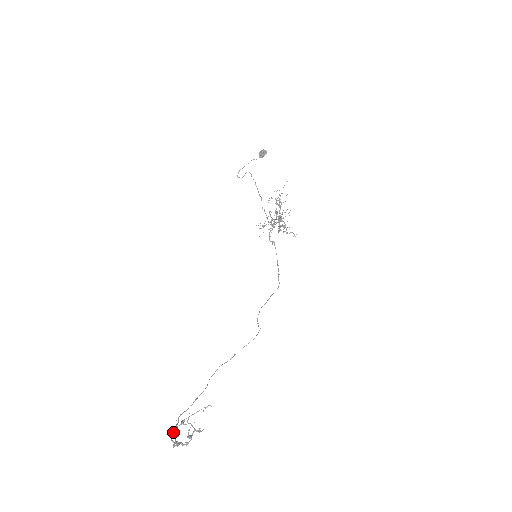
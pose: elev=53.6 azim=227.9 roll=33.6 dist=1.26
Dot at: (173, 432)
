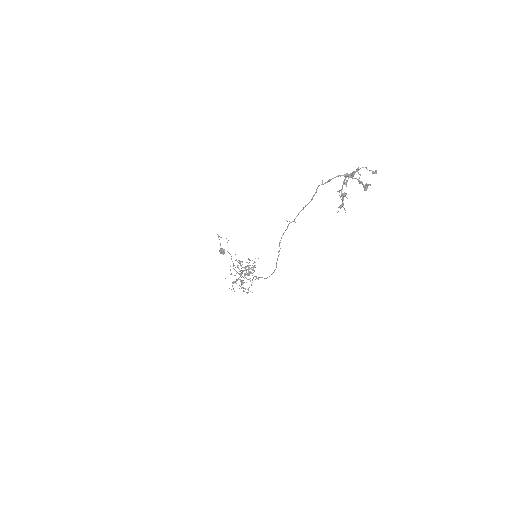
Dot at: occluded
